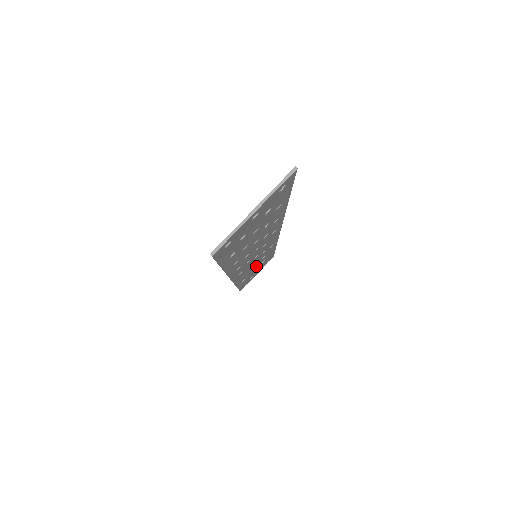
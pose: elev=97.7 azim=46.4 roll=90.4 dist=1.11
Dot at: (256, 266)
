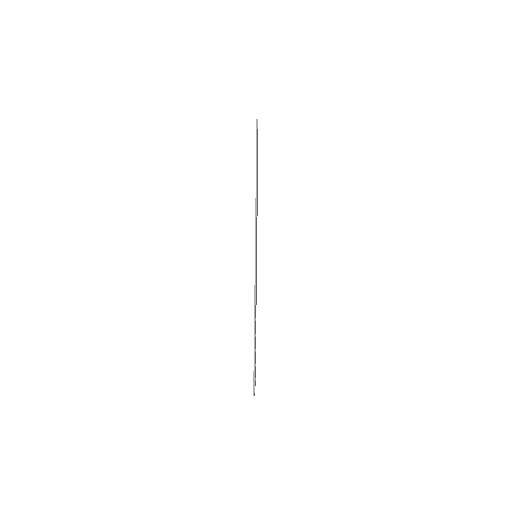
Dot at: occluded
